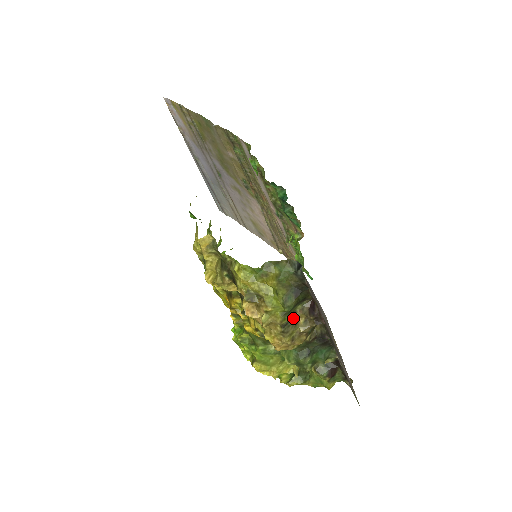
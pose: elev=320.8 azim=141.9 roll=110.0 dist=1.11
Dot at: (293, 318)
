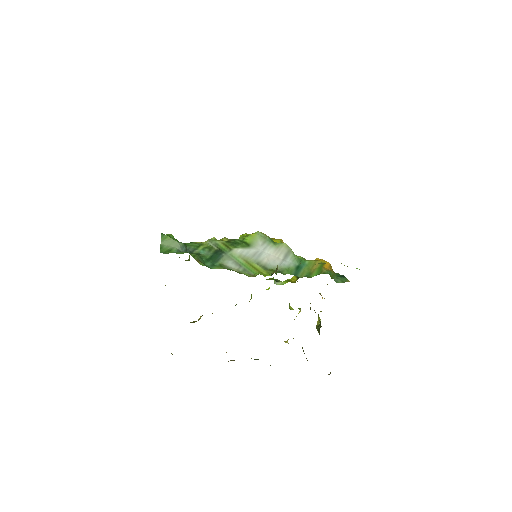
Dot at: occluded
